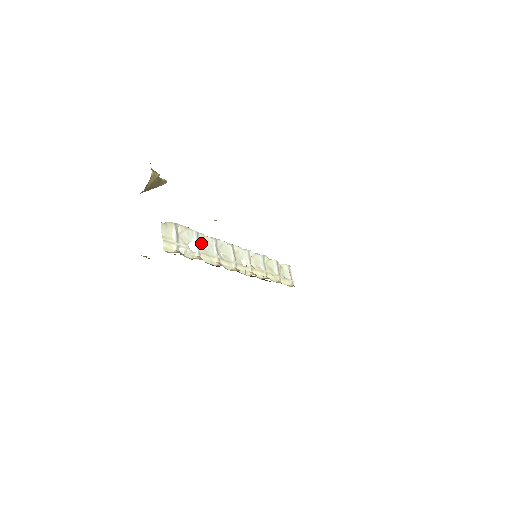
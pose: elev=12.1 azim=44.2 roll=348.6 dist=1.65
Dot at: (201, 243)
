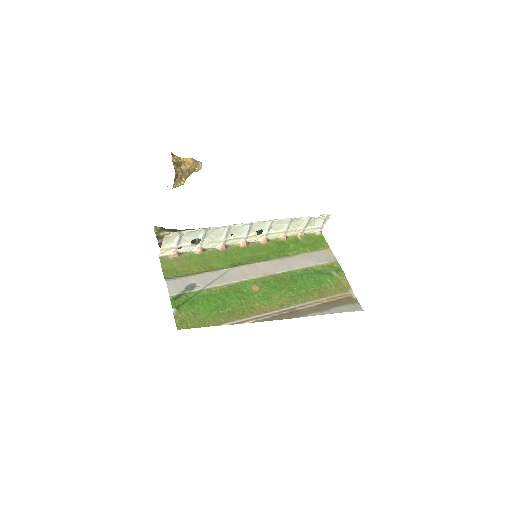
Dot at: (209, 235)
